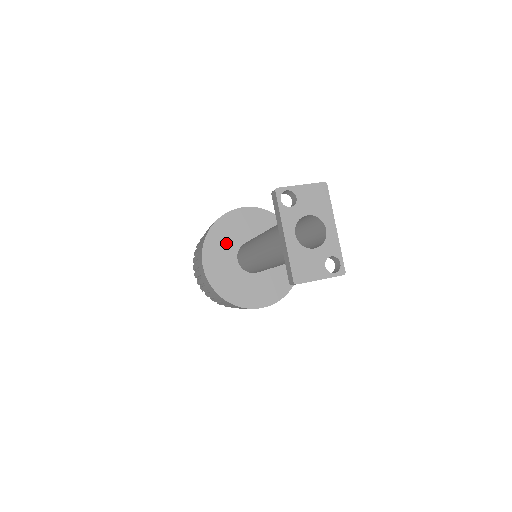
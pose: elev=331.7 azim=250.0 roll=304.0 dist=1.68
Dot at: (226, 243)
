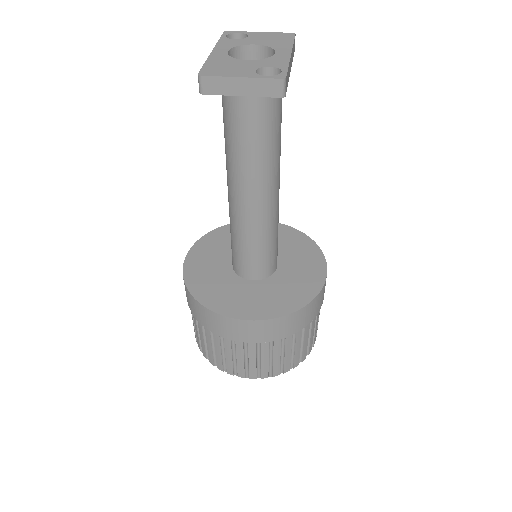
Dot at: (226, 245)
